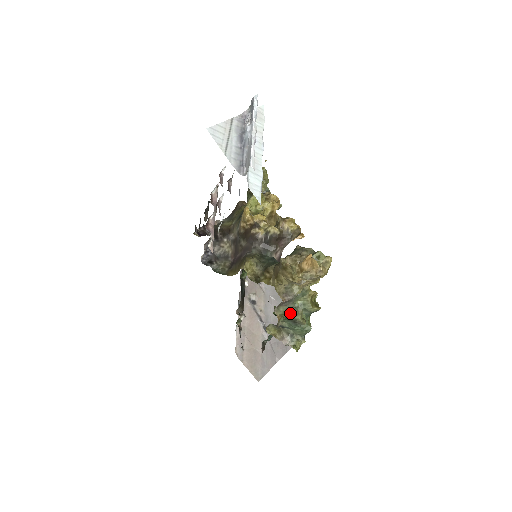
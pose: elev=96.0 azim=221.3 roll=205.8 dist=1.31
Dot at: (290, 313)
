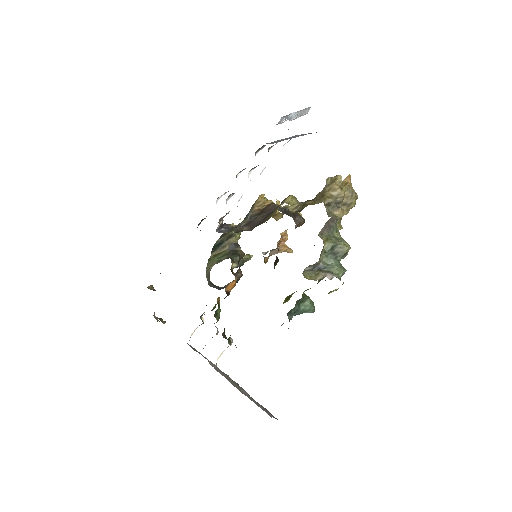
Dot at: (332, 239)
